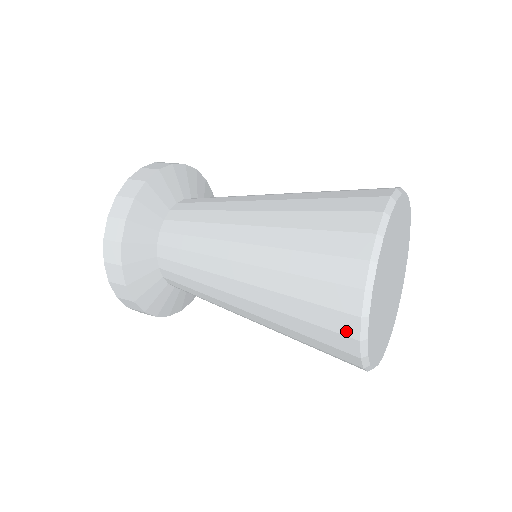
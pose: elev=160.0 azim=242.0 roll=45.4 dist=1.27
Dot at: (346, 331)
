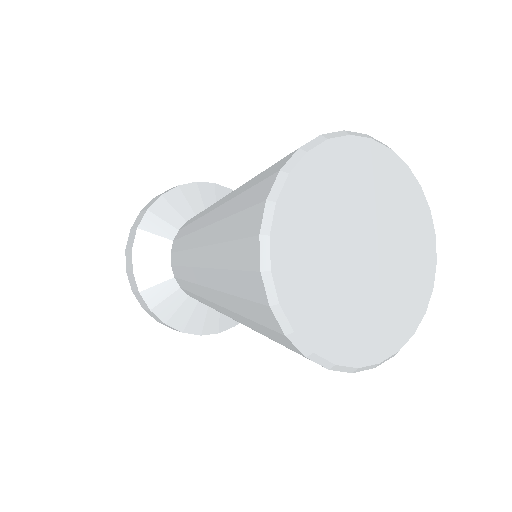
Dot at: (272, 325)
